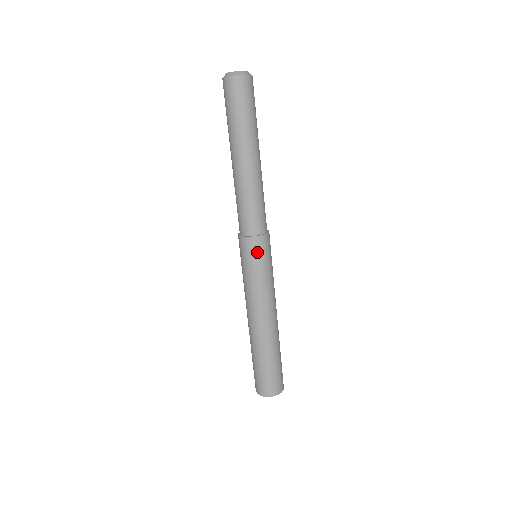
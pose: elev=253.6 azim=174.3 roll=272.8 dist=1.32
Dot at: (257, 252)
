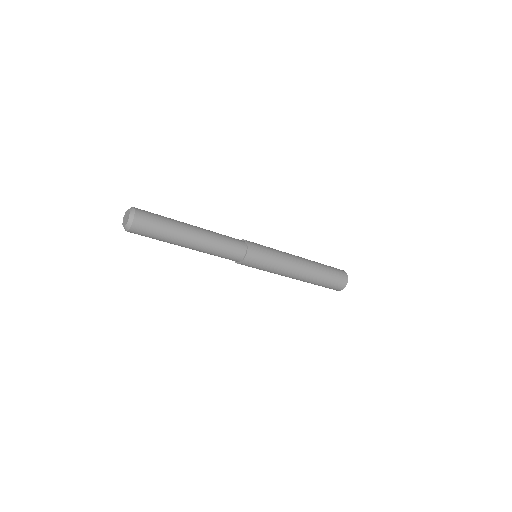
Dot at: (257, 257)
